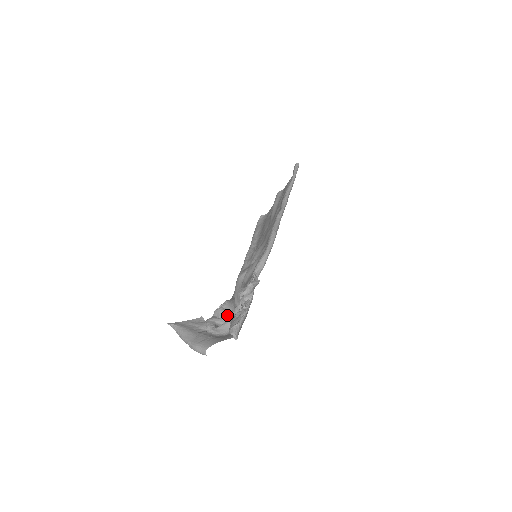
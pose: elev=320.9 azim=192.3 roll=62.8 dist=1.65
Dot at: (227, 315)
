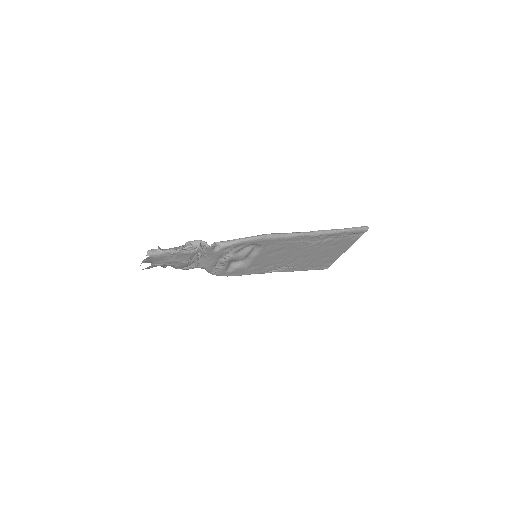
Dot at: (187, 265)
